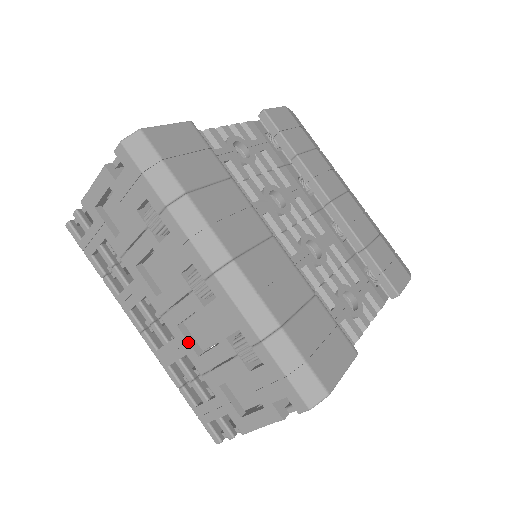
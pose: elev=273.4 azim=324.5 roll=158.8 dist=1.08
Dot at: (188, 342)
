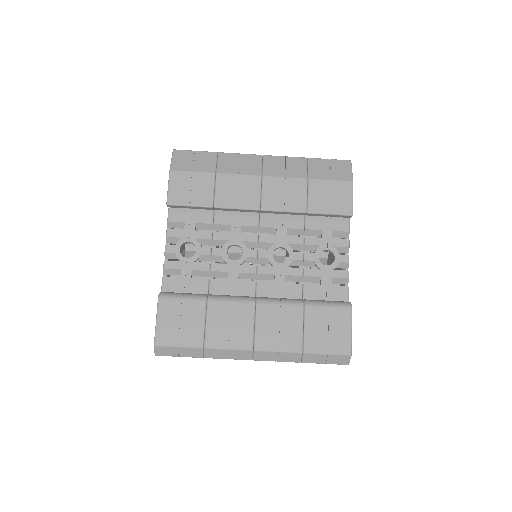
Dot at: occluded
